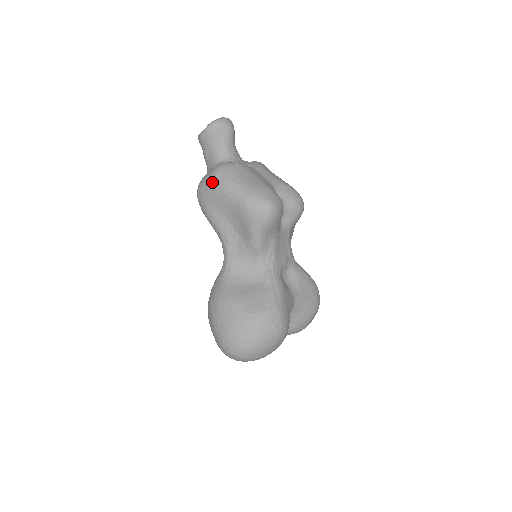
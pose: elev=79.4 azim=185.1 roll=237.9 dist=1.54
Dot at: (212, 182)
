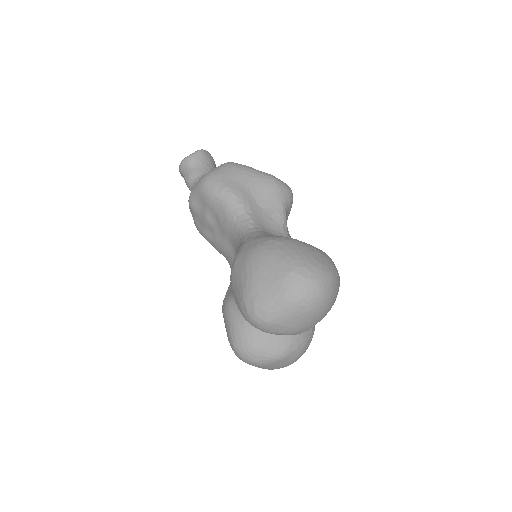
Dot at: (231, 165)
